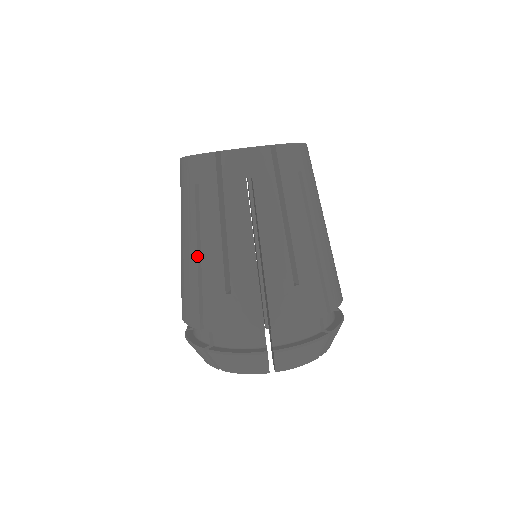
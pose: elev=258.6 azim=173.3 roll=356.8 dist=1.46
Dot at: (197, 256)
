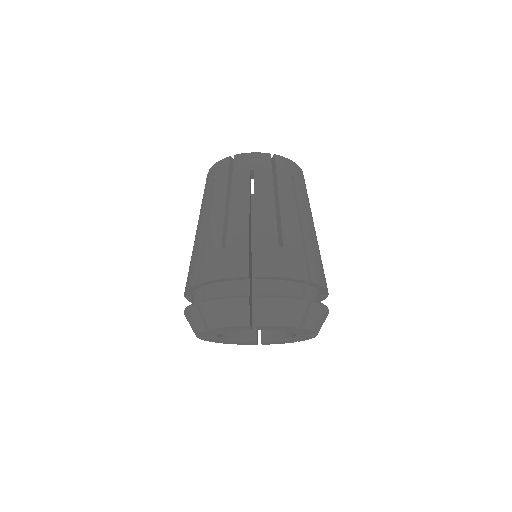
Dot at: (205, 228)
